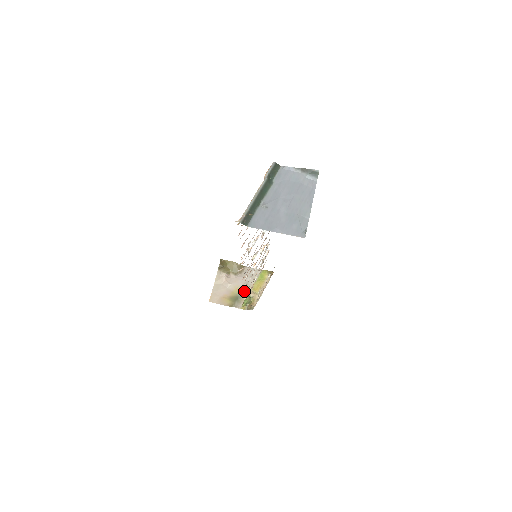
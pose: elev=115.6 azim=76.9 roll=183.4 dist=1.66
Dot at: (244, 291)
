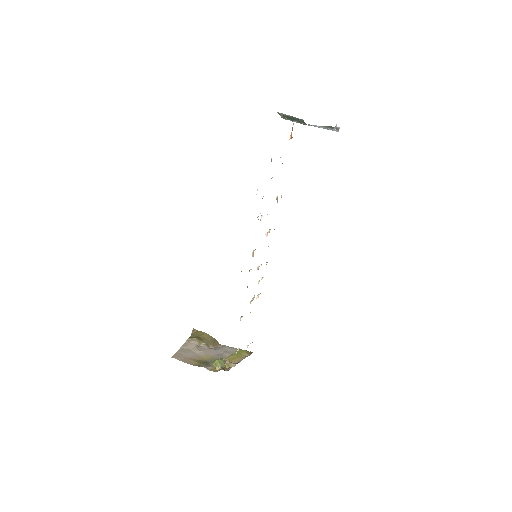
Dot at: (216, 359)
